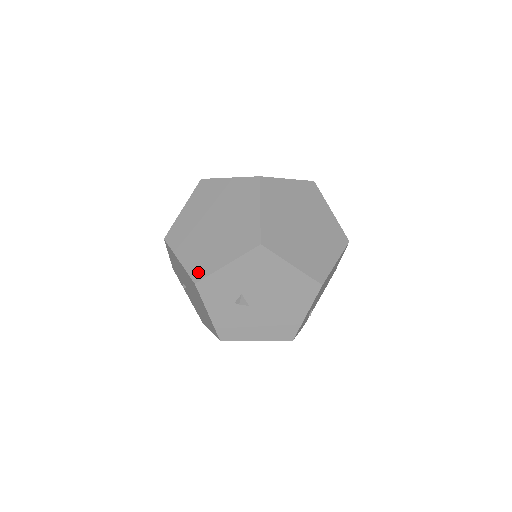
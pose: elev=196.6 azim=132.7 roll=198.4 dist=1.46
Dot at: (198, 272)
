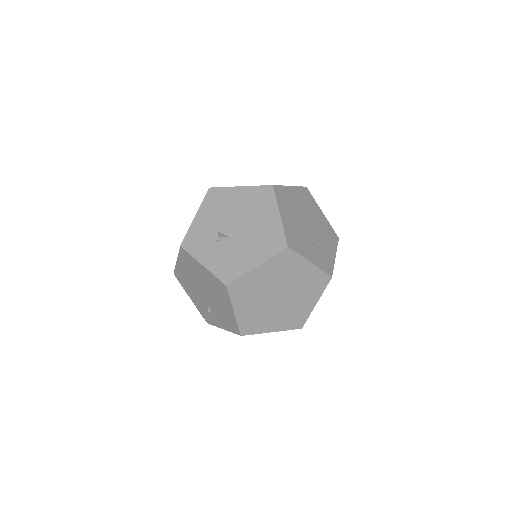
Dot at: occluded
